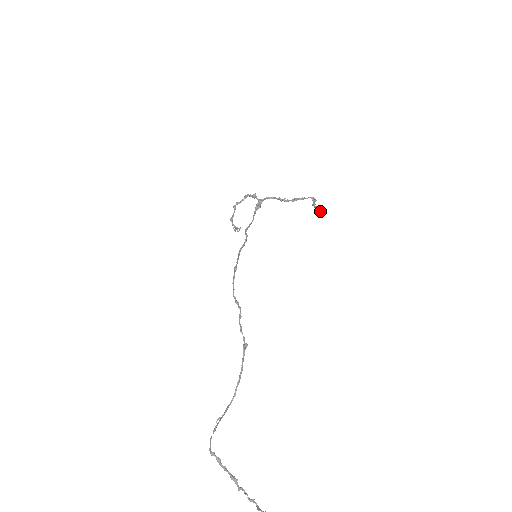
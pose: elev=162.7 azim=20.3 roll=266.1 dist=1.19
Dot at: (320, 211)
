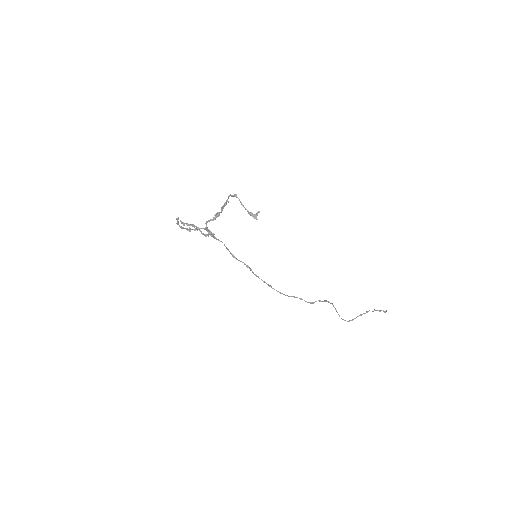
Dot at: occluded
